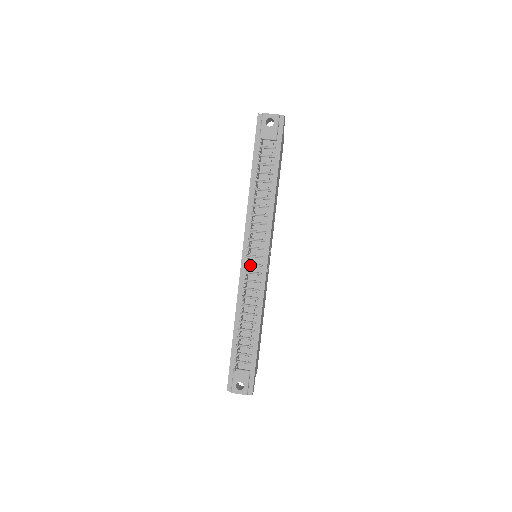
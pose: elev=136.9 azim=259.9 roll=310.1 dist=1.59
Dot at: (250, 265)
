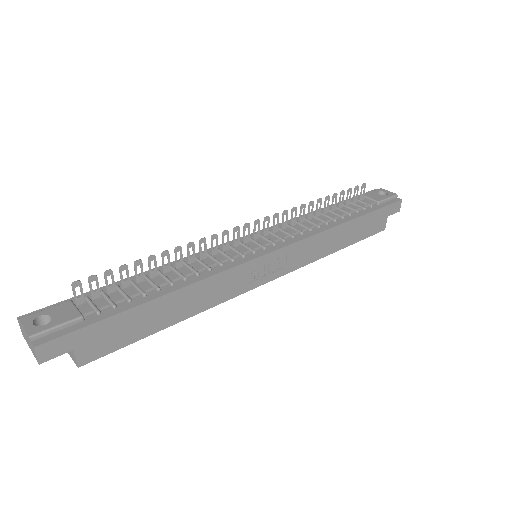
Dot at: (242, 246)
